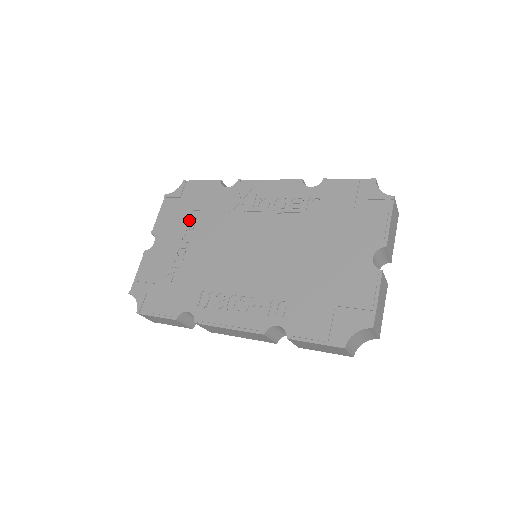
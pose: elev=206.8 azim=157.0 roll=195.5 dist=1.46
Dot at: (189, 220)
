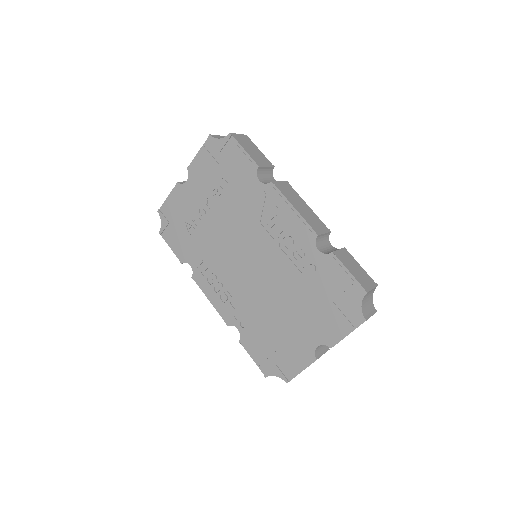
Dot at: (218, 185)
